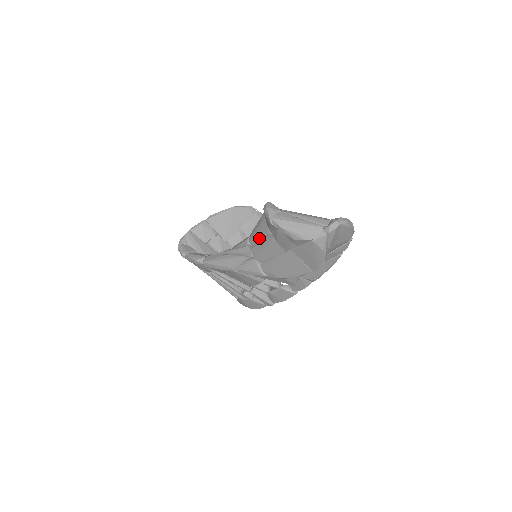
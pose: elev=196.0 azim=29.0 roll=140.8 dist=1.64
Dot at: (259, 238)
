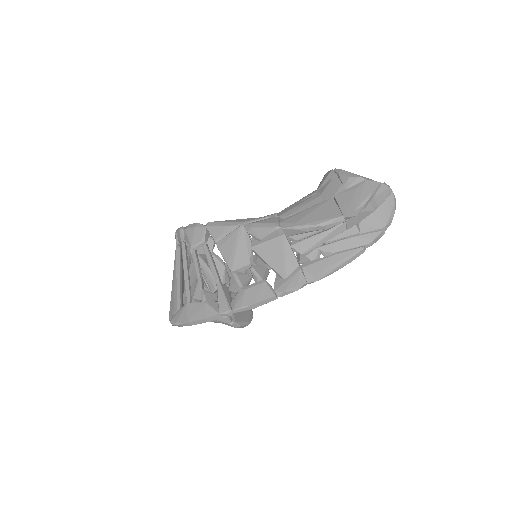
Dot at: (297, 202)
